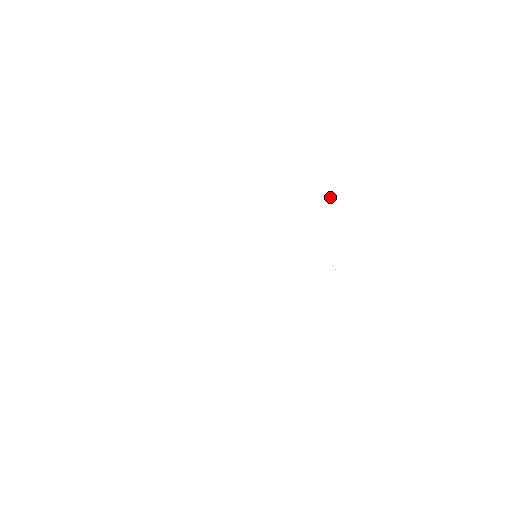
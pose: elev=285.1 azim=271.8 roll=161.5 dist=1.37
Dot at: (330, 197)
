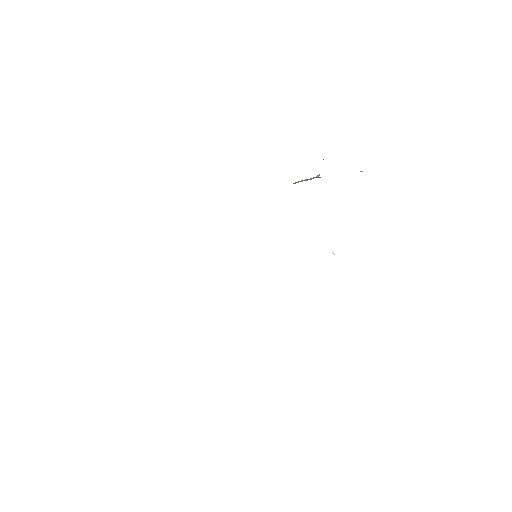
Dot at: (304, 180)
